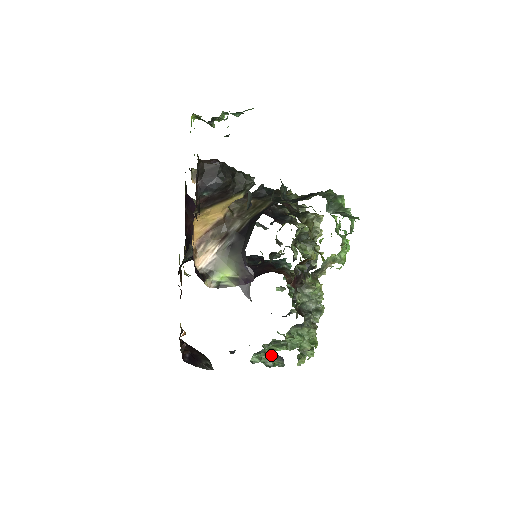
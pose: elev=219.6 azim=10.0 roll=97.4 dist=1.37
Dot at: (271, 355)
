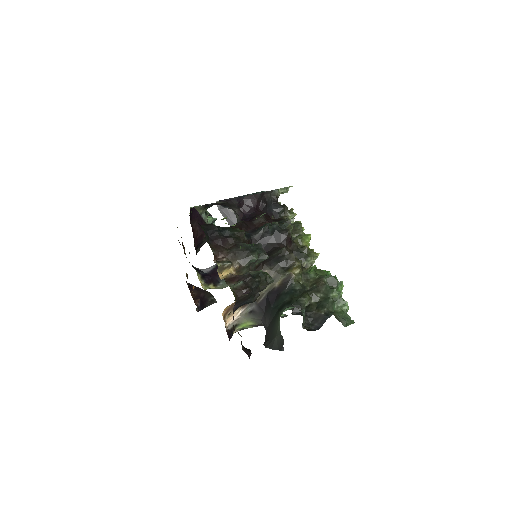
Dot at: occluded
